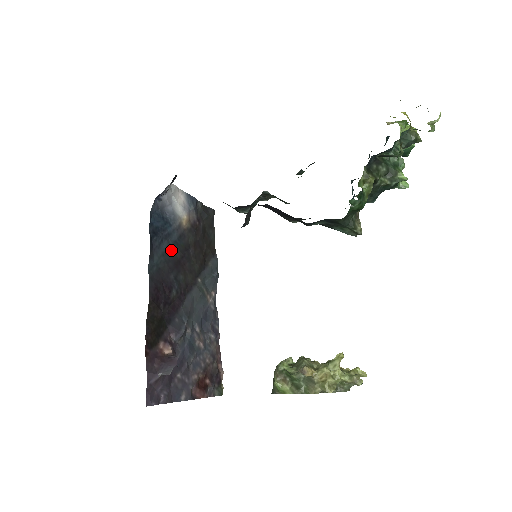
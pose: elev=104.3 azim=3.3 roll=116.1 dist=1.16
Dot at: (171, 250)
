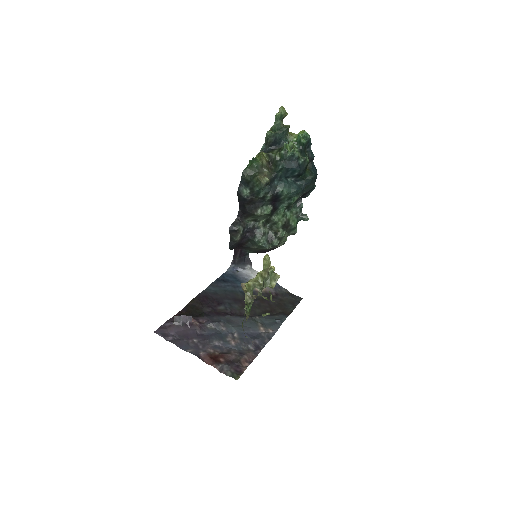
Dot at: (235, 293)
